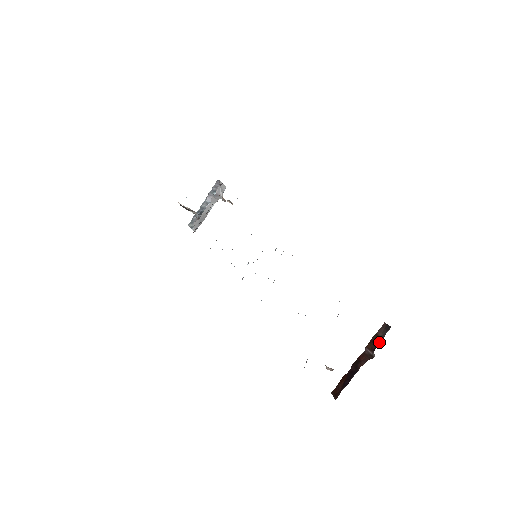
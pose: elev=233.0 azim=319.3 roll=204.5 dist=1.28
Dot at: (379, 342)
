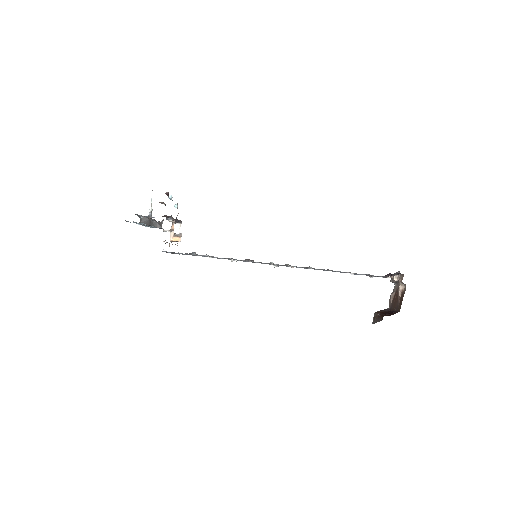
Dot at: (387, 311)
